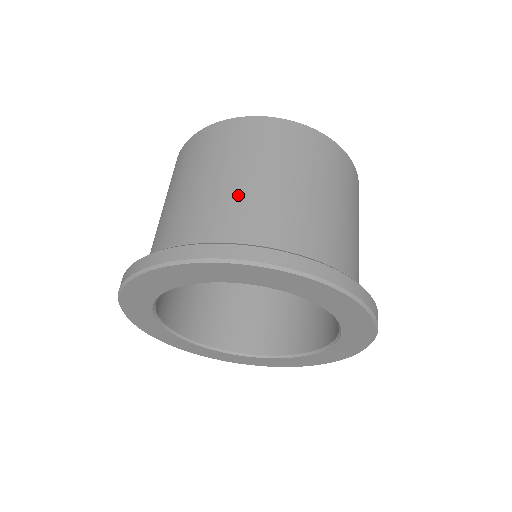
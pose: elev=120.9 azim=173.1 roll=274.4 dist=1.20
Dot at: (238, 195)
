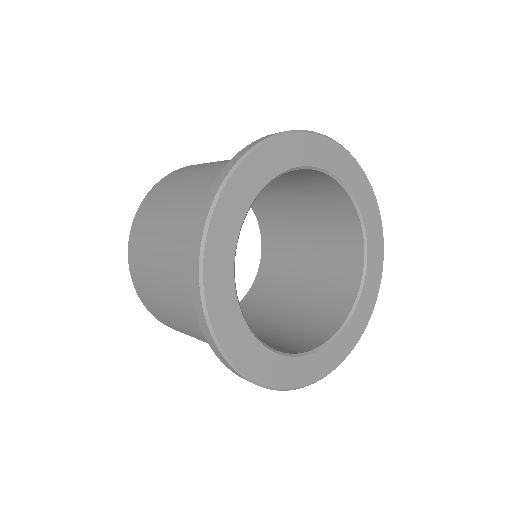
Dot at: occluded
